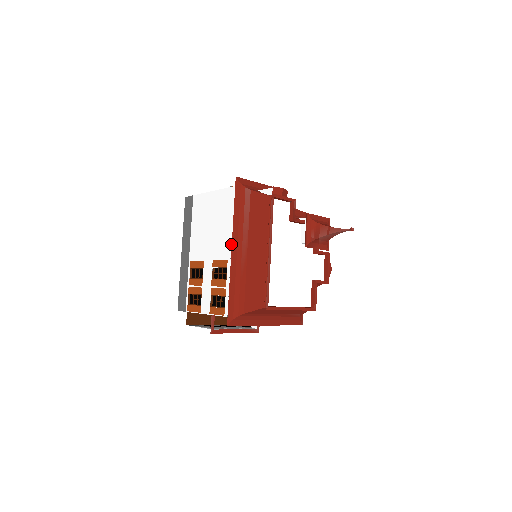
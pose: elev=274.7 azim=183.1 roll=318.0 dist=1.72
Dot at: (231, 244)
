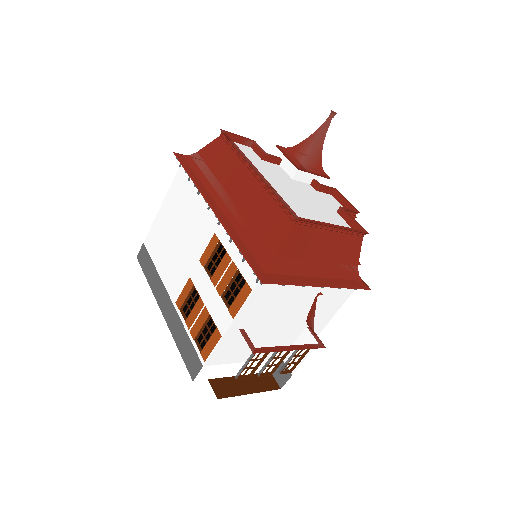
Dot at: (208, 214)
